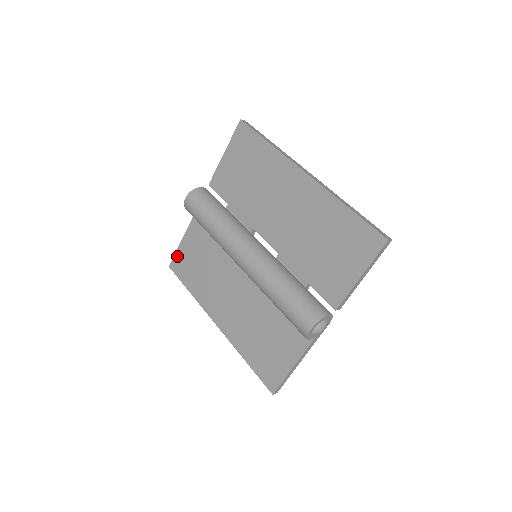
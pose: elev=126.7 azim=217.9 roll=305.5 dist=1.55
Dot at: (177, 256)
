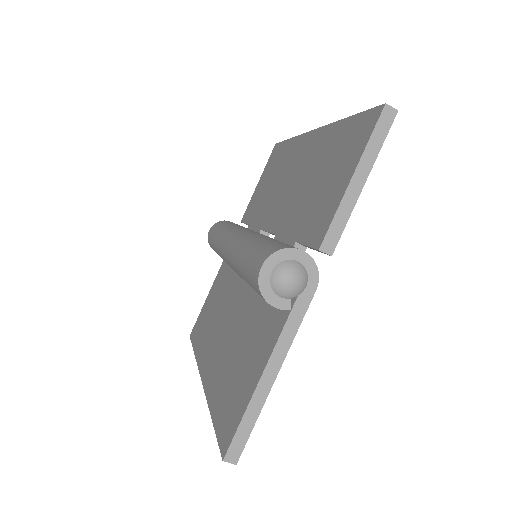
Dot at: (199, 318)
